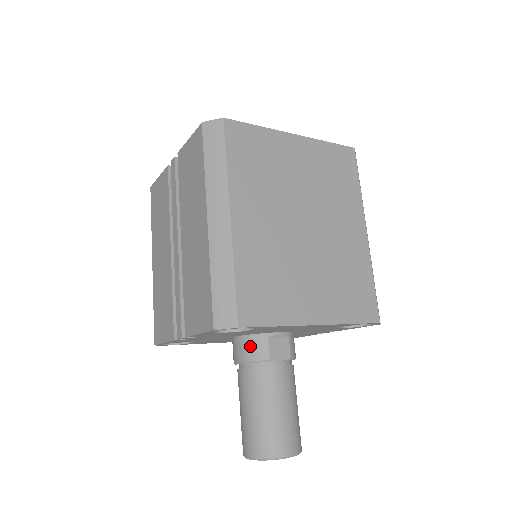
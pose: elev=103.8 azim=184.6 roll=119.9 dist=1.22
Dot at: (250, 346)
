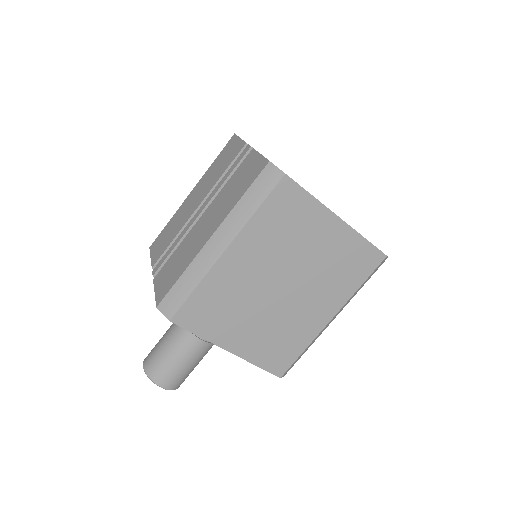
Dot at: occluded
